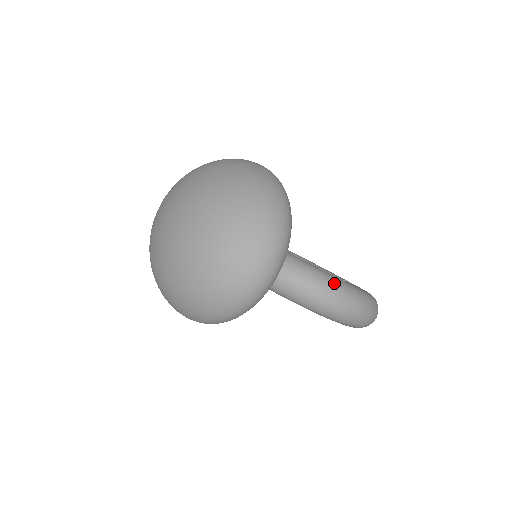
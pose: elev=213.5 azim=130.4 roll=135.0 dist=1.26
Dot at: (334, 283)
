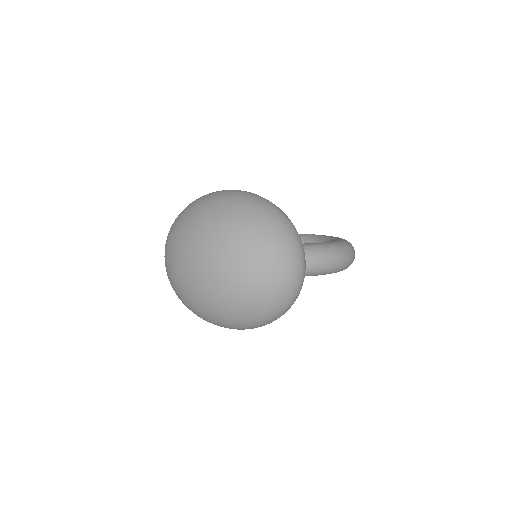
Dot at: (331, 248)
